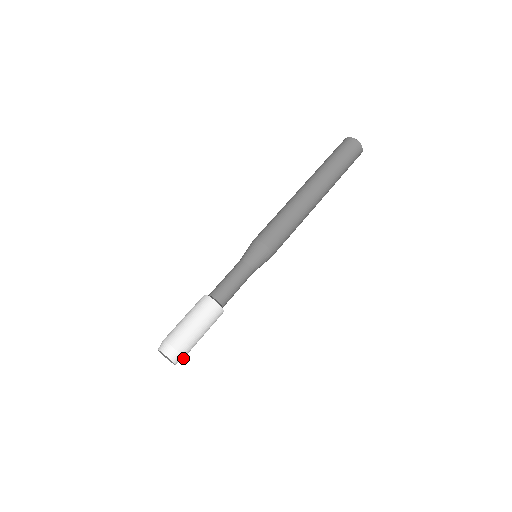
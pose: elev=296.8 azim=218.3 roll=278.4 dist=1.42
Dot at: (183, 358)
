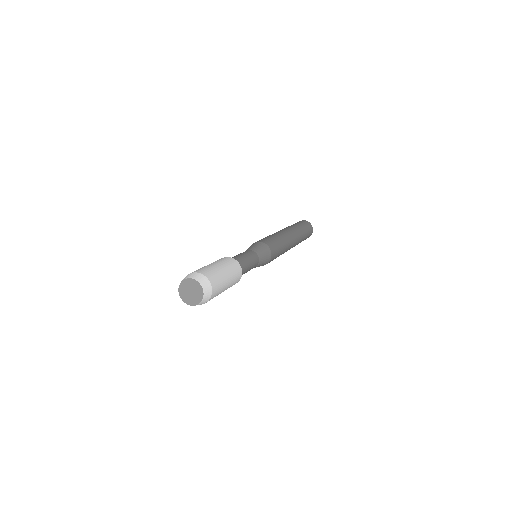
Dot at: (204, 303)
